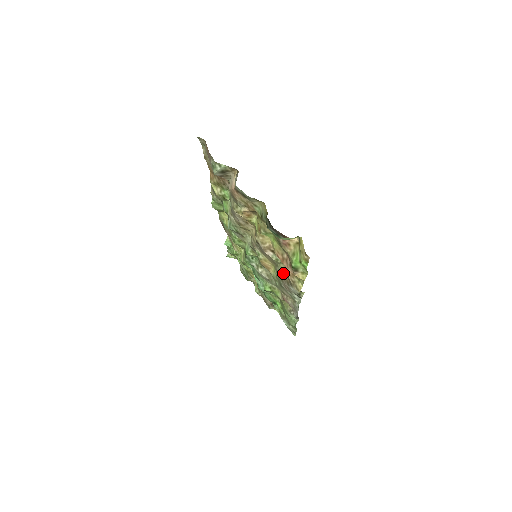
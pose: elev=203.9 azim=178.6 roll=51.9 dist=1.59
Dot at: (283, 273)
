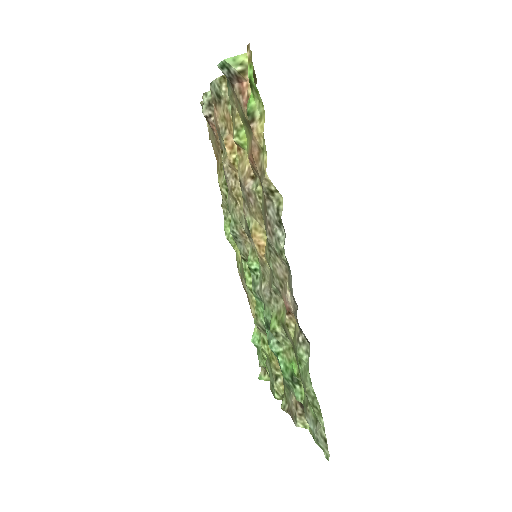
Dot at: (263, 202)
